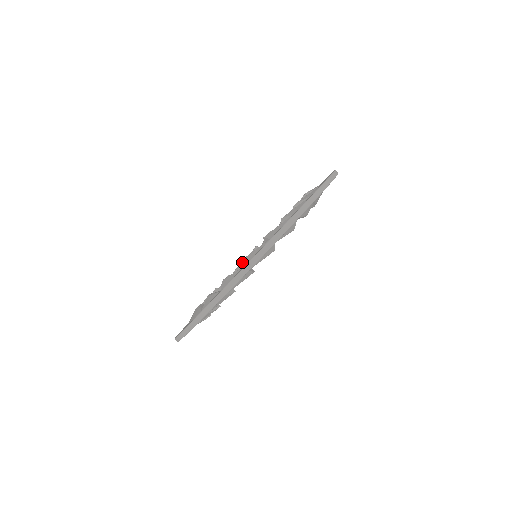
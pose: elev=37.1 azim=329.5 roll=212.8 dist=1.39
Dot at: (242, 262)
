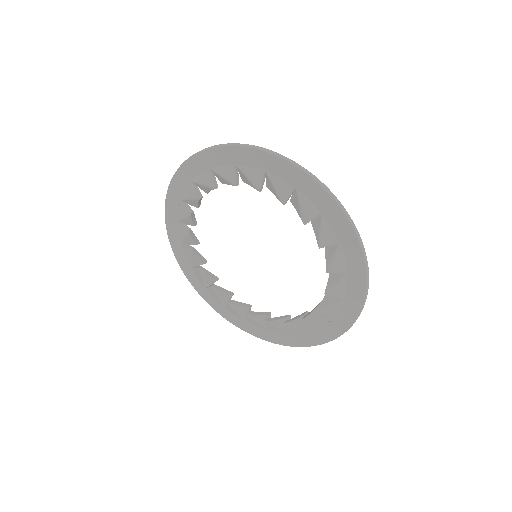
Dot at: (192, 213)
